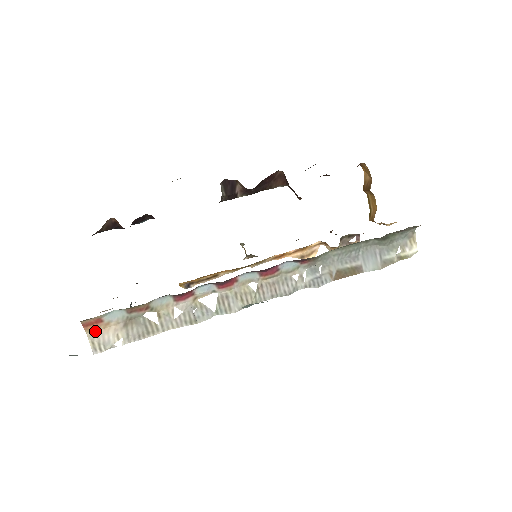
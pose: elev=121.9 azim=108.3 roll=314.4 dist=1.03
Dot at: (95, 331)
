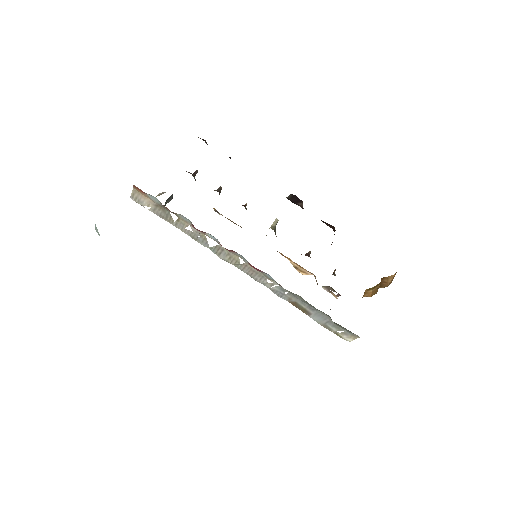
Dot at: (139, 192)
